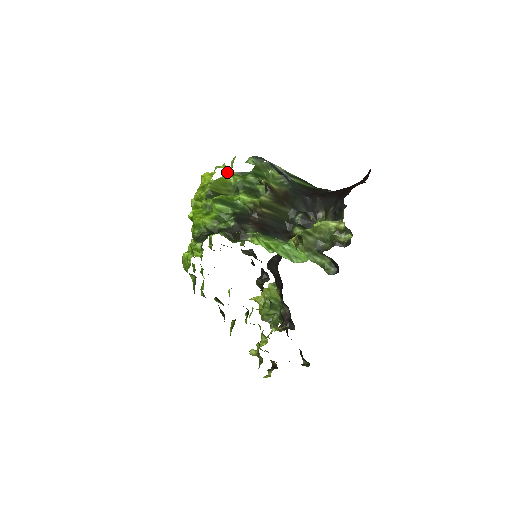
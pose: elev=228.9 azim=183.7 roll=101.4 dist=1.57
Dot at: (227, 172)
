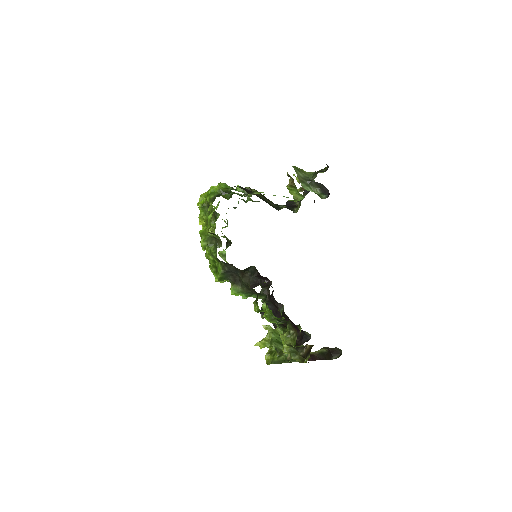
Dot at: occluded
